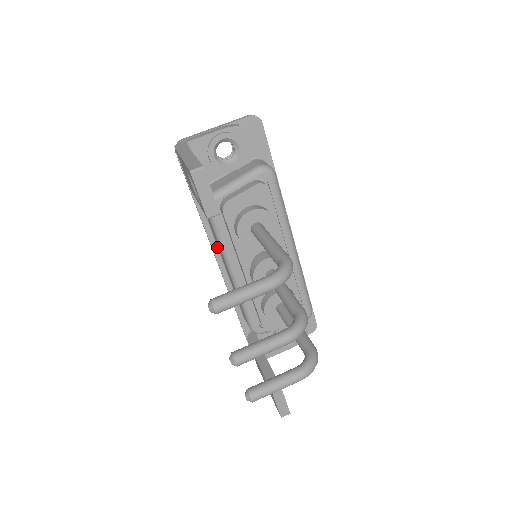
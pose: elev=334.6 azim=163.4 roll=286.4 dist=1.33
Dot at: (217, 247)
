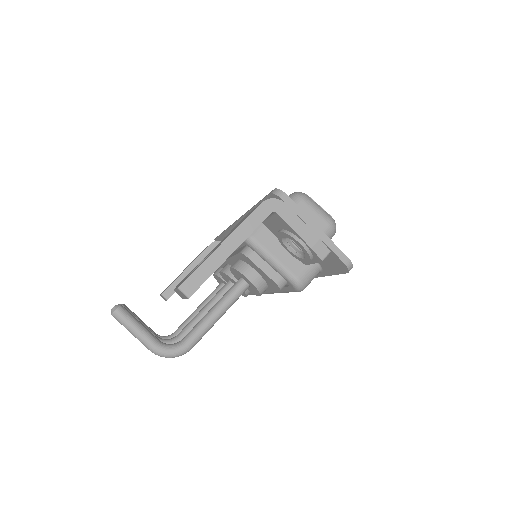
Dot at: occluded
